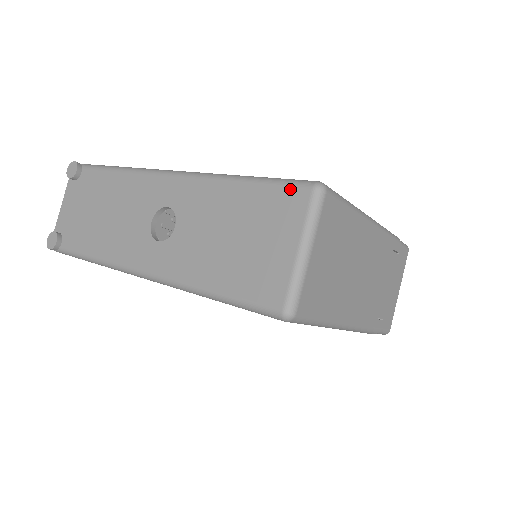
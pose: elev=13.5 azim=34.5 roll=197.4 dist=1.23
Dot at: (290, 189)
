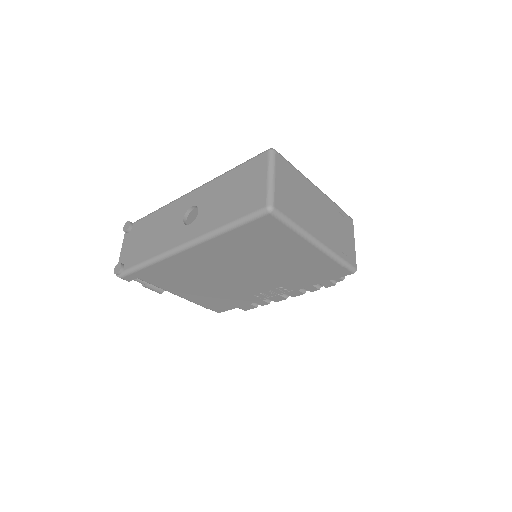
Dot at: (257, 158)
